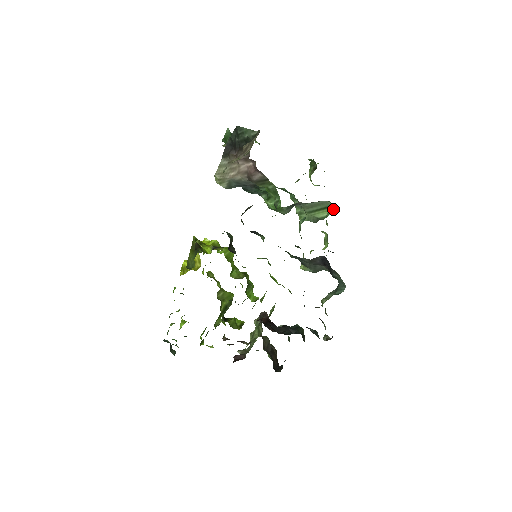
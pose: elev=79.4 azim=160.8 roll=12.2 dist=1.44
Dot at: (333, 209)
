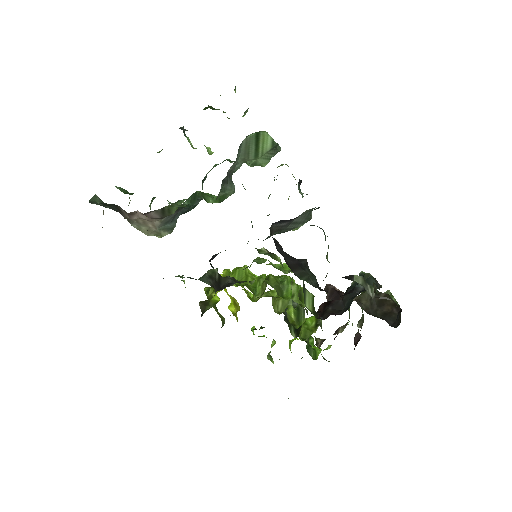
Dot at: (264, 133)
